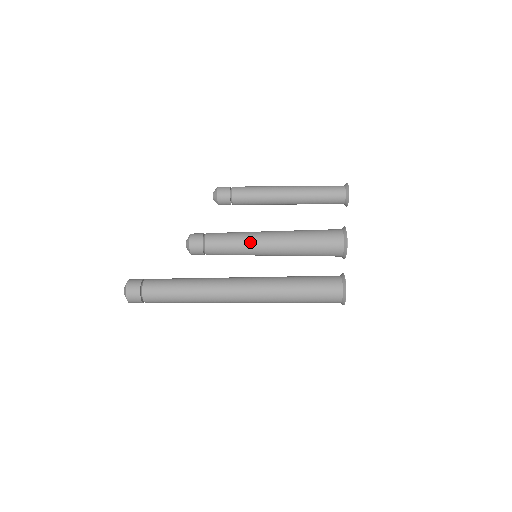
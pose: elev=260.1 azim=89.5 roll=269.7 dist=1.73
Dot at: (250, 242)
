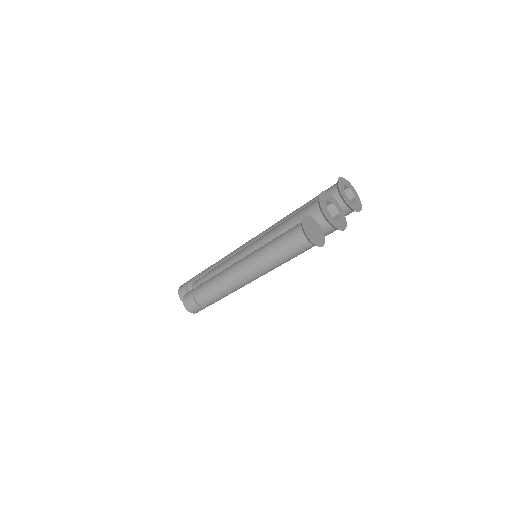
Dot at: occluded
